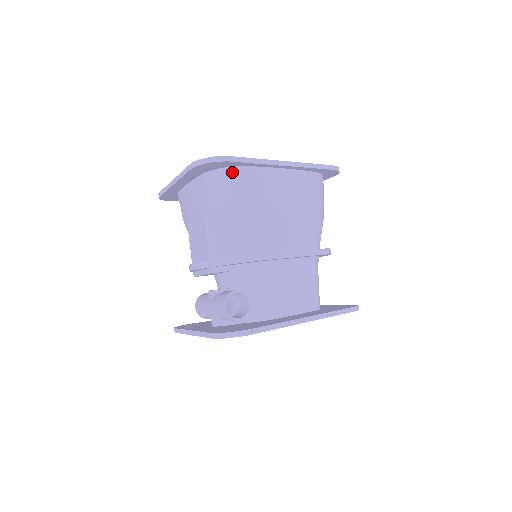
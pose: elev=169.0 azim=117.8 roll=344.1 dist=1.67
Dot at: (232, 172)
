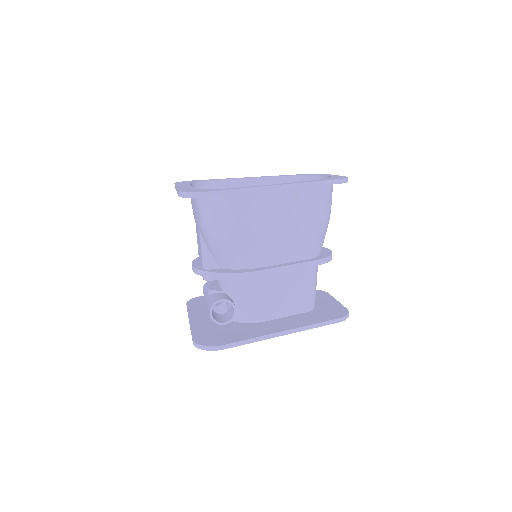
Dot at: (218, 199)
